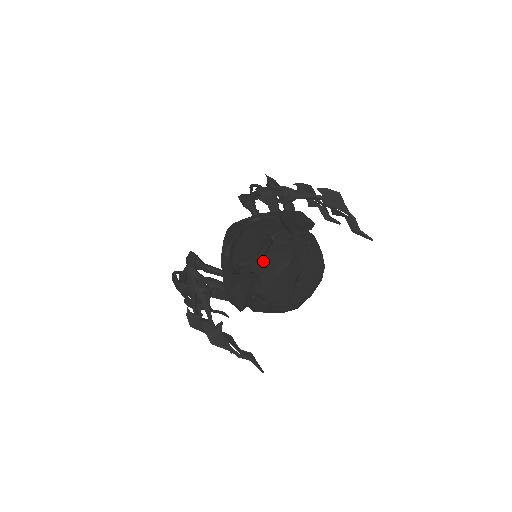
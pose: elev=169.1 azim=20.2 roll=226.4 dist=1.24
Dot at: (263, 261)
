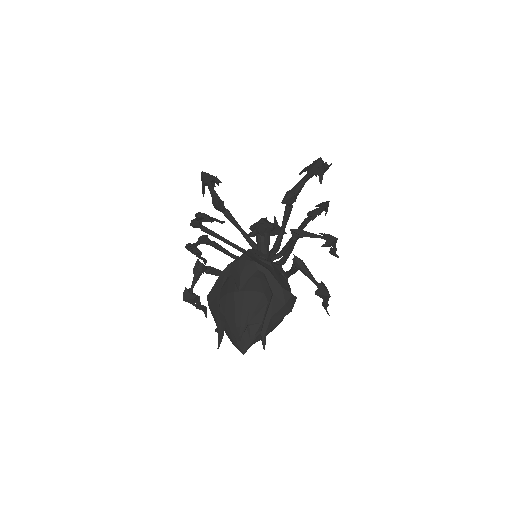
Dot at: occluded
